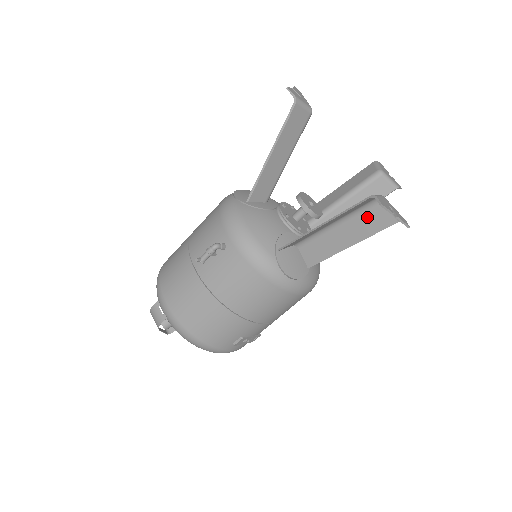
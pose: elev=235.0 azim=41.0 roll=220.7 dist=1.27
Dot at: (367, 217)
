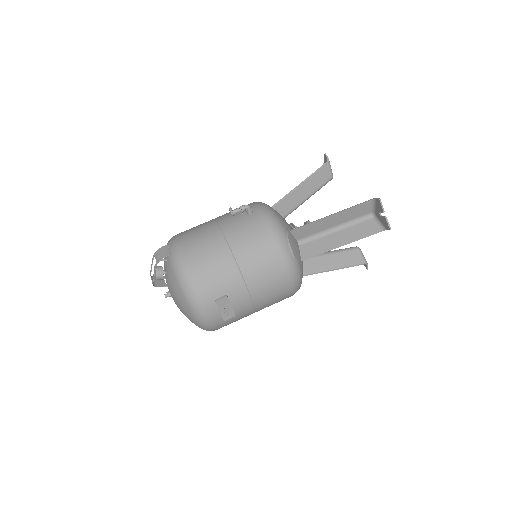
Dot at: (360, 227)
